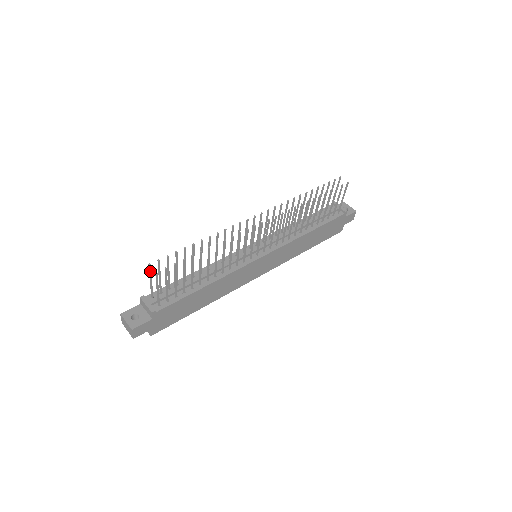
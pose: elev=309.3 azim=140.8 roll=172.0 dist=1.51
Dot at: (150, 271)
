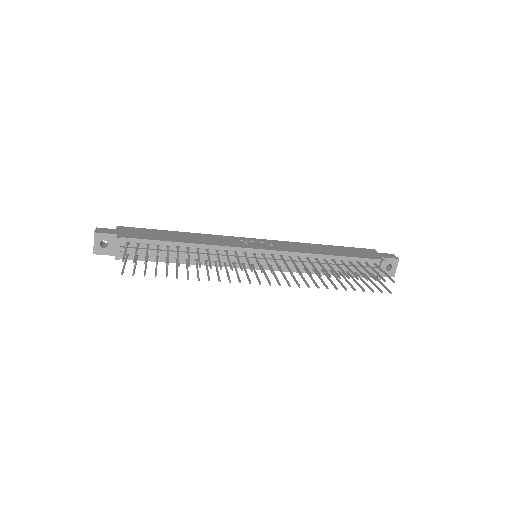
Dot at: (124, 258)
